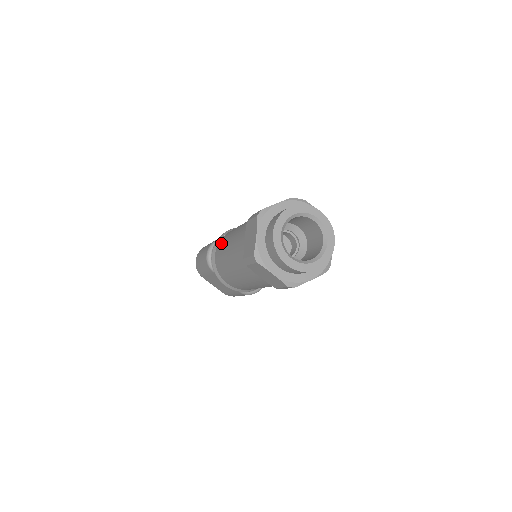
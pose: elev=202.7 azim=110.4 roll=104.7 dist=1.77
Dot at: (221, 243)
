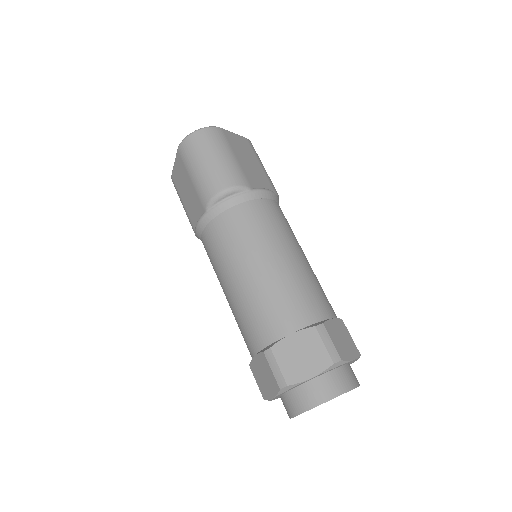
Dot at: (254, 221)
